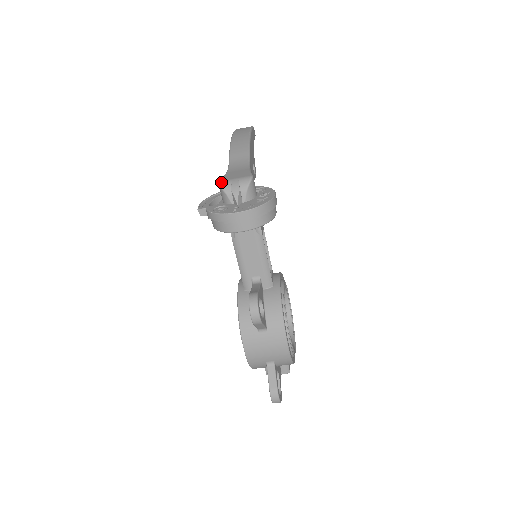
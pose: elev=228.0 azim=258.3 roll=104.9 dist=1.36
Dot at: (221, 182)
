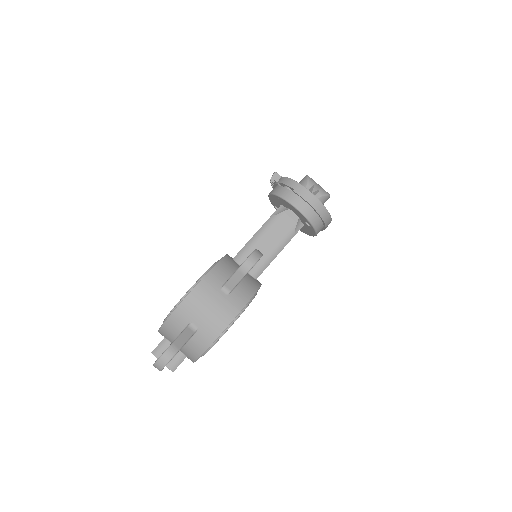
Dot at: occluded
